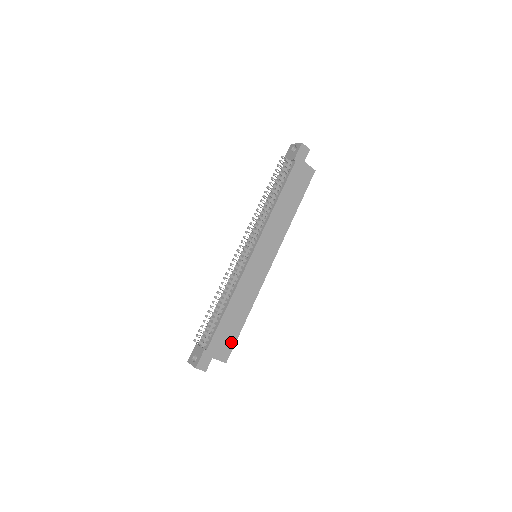
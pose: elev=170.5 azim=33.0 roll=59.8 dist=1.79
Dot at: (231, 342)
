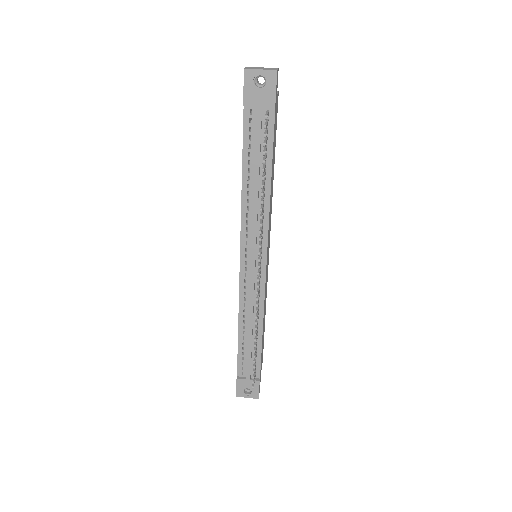
Dot at: (263, 345)
